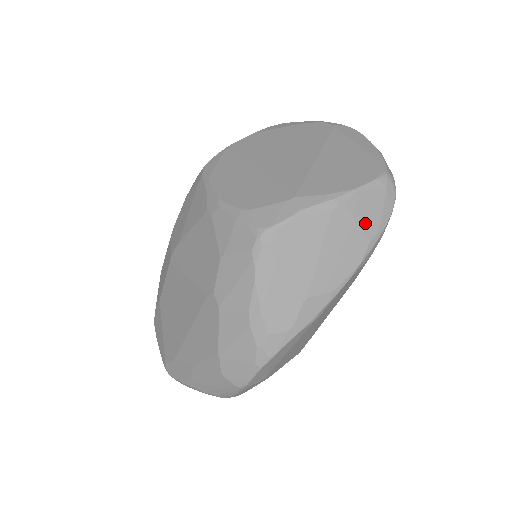
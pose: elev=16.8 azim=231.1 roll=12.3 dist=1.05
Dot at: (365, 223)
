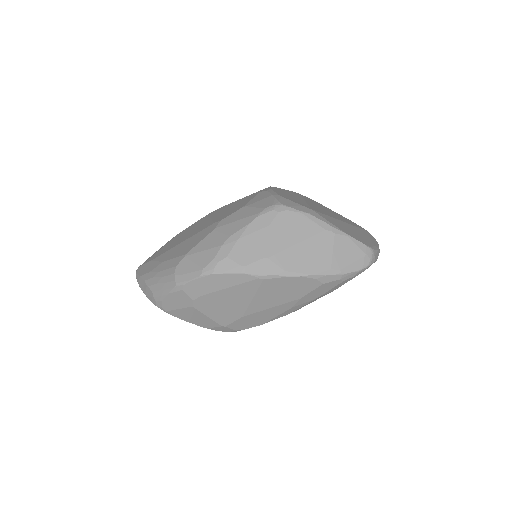
Dot at: (337, 257)
